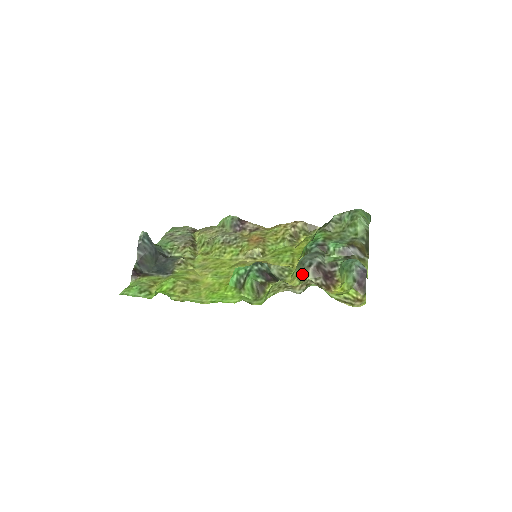
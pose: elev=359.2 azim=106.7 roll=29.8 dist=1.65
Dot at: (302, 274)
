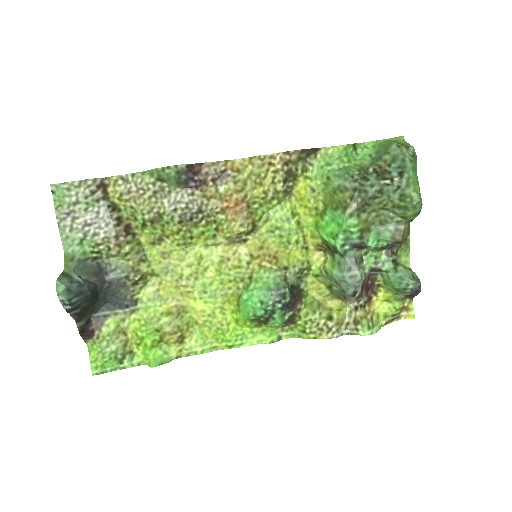
Dot at: (338, 293)
